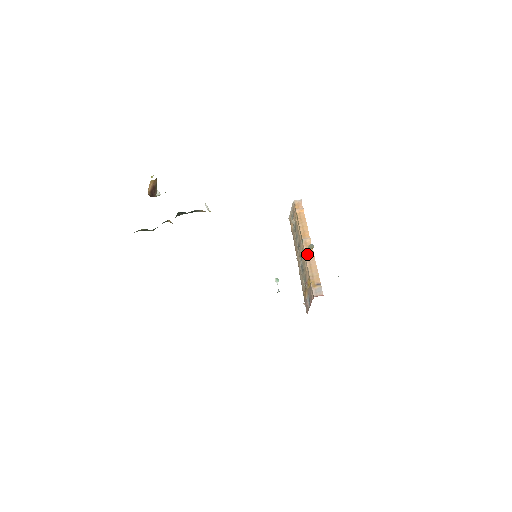
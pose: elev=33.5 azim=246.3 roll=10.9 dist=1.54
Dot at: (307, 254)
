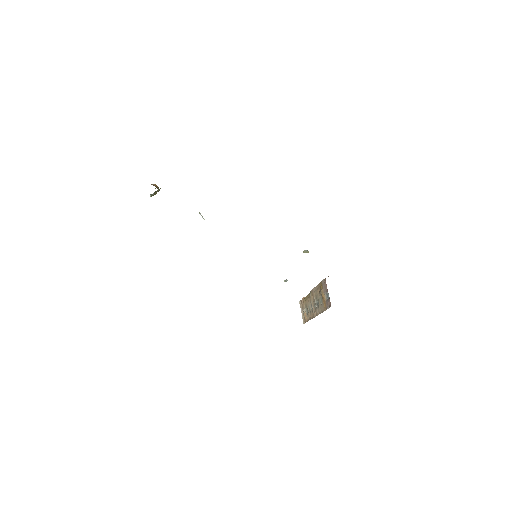
Dot at: occluded
